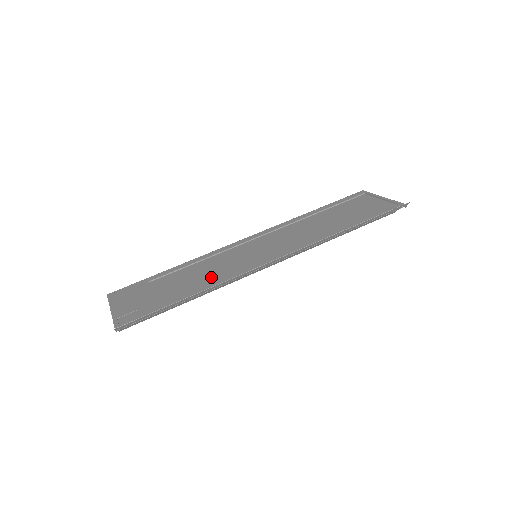
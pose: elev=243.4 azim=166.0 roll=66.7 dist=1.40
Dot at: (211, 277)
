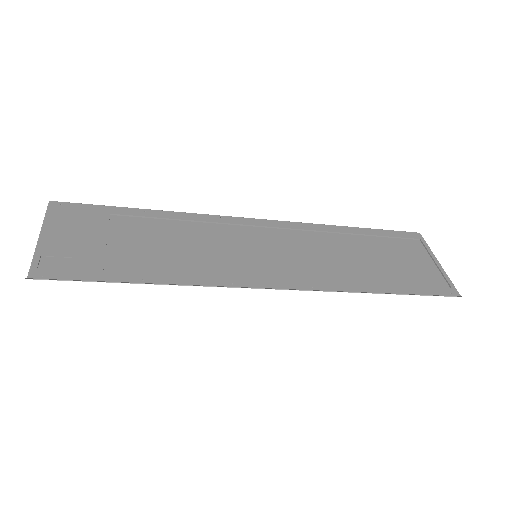
Dot at: (188, 260)
